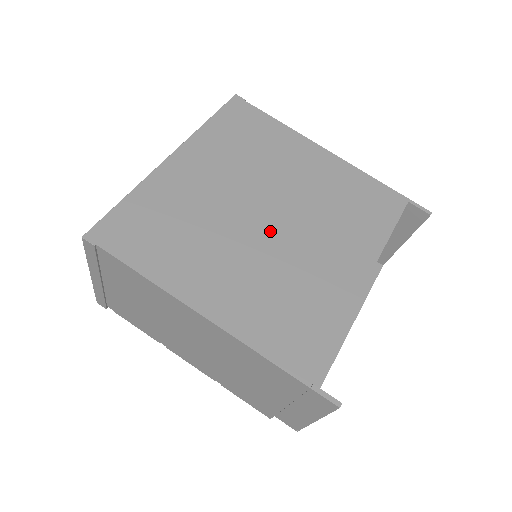
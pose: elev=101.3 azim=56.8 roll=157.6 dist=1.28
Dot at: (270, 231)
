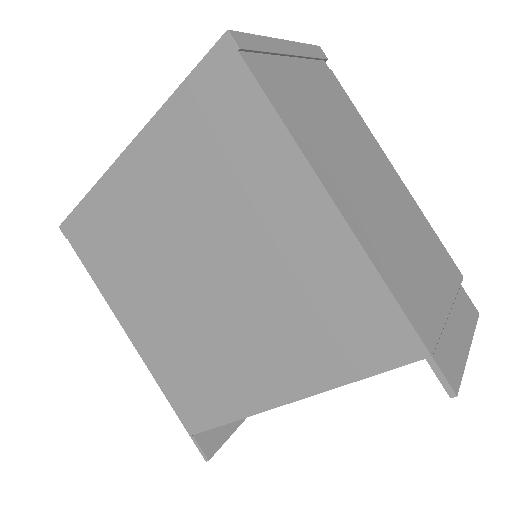
Dot at: (202, 297)
